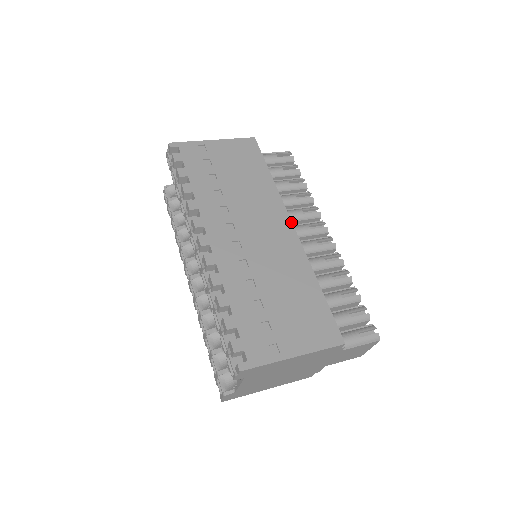
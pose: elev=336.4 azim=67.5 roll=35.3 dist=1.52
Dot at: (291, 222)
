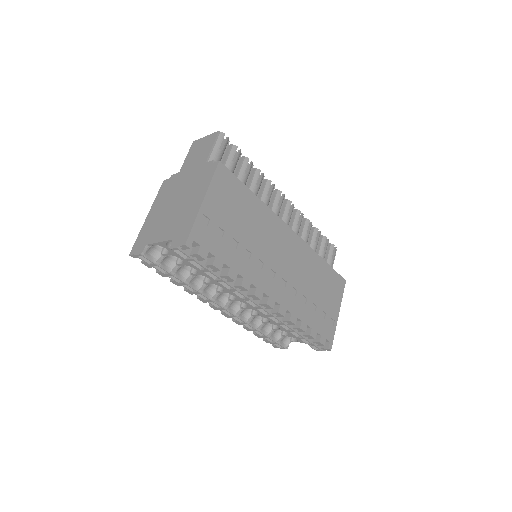
Dot at: (289, 227)
